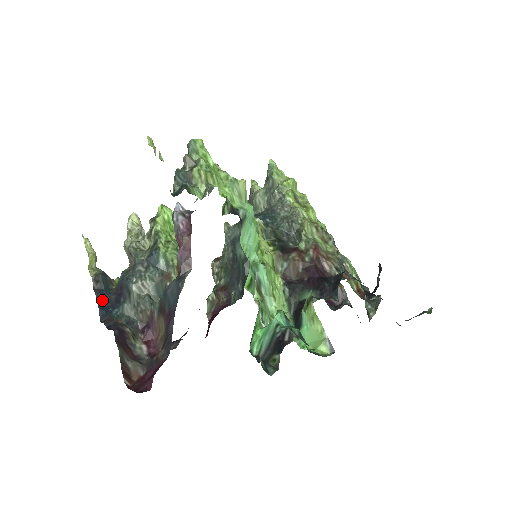
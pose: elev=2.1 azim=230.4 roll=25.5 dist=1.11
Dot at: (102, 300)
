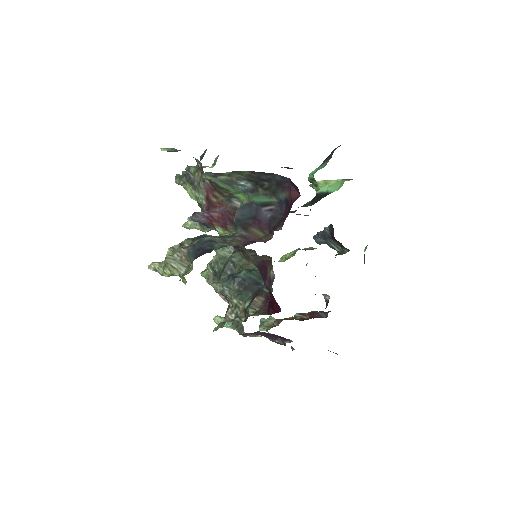
Dot at: occluded
